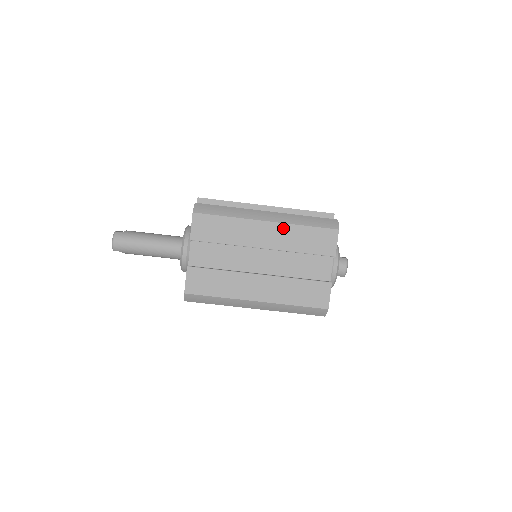
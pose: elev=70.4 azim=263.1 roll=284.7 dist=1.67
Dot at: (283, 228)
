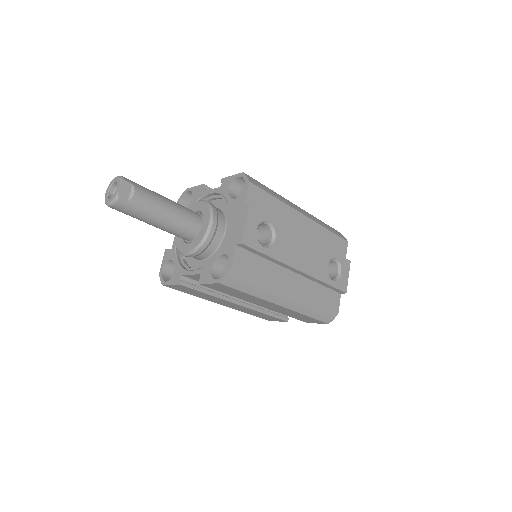
Dot at: (289, 311)
